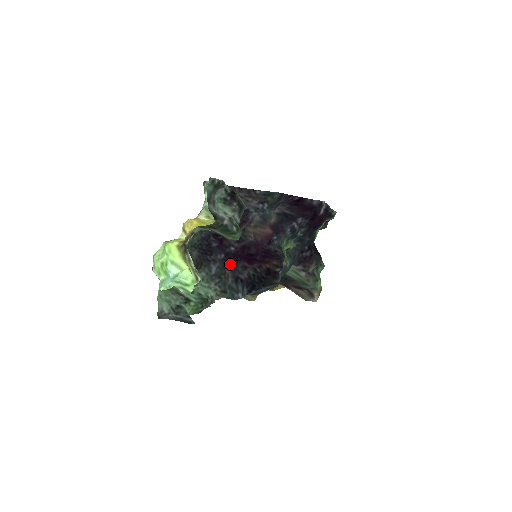
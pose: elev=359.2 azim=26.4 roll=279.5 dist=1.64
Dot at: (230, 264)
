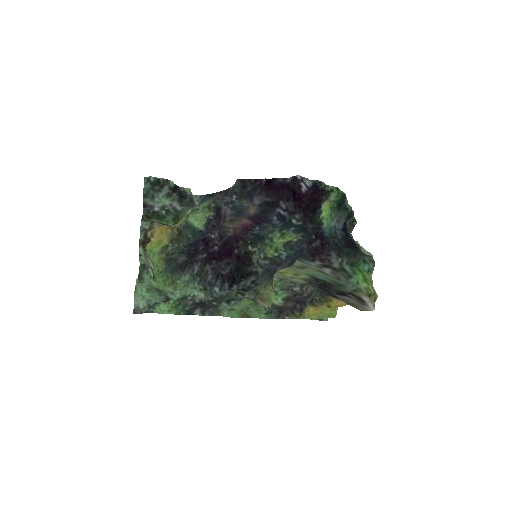
Dot at: (212, 262)
